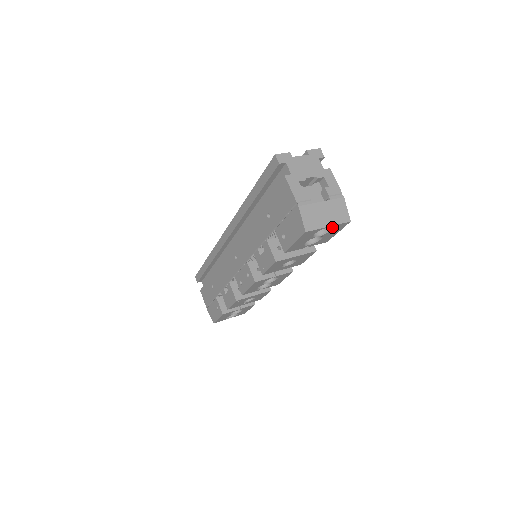
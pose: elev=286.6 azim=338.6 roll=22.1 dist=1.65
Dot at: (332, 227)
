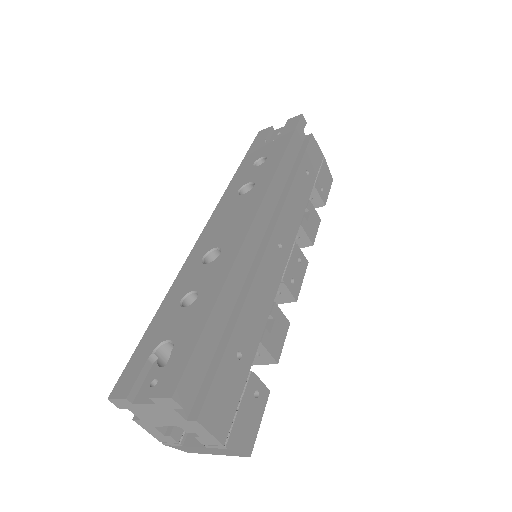
Dot at: occluded
